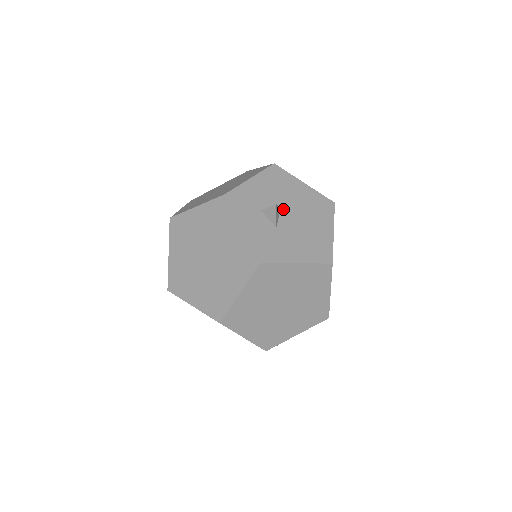
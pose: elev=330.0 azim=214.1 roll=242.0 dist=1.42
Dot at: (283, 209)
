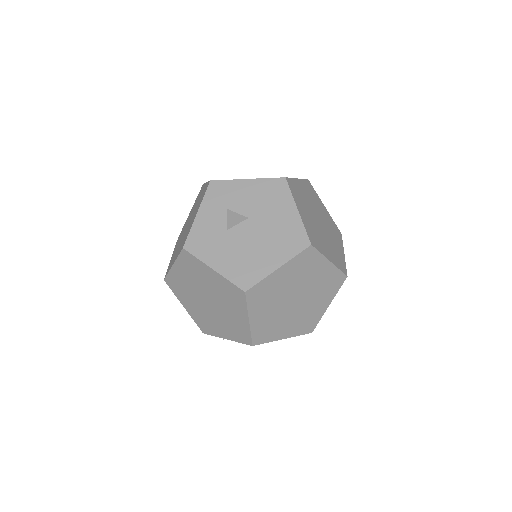
Dot at: (249, 220)
